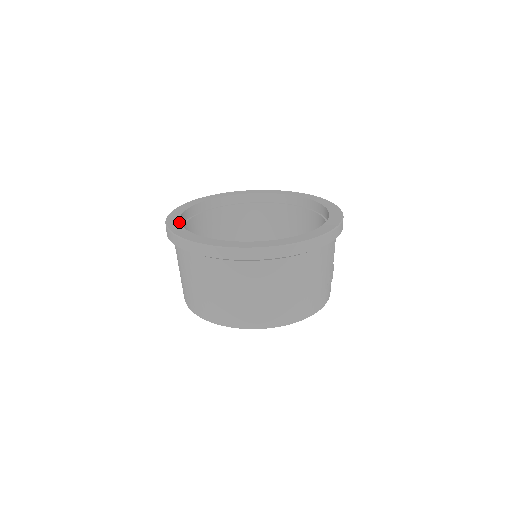
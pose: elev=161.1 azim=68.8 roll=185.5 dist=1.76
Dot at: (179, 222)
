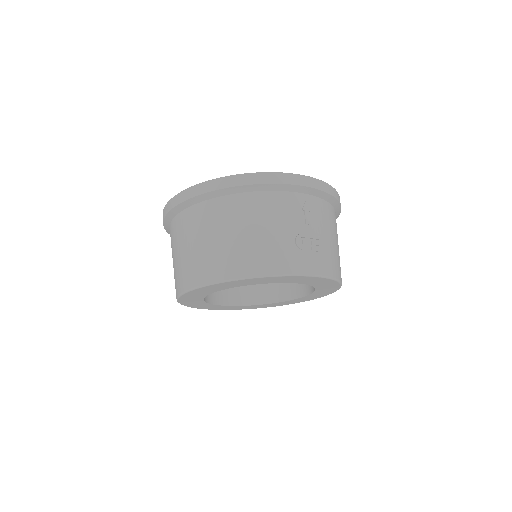
Dot at: occluded
